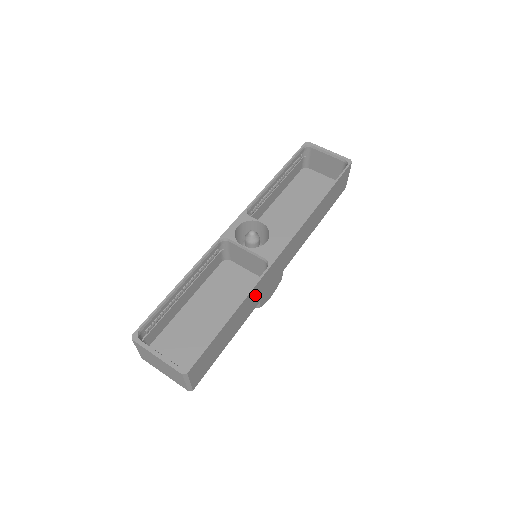
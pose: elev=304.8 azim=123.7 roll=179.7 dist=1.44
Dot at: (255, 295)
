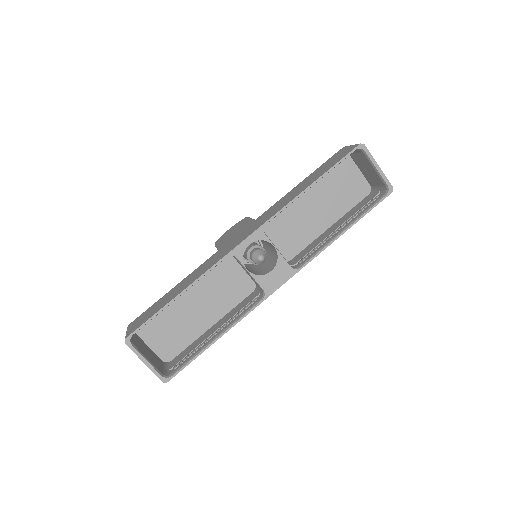
Dot at: occluded
